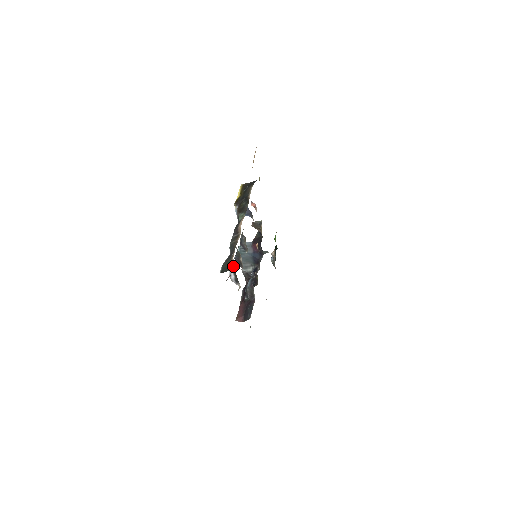
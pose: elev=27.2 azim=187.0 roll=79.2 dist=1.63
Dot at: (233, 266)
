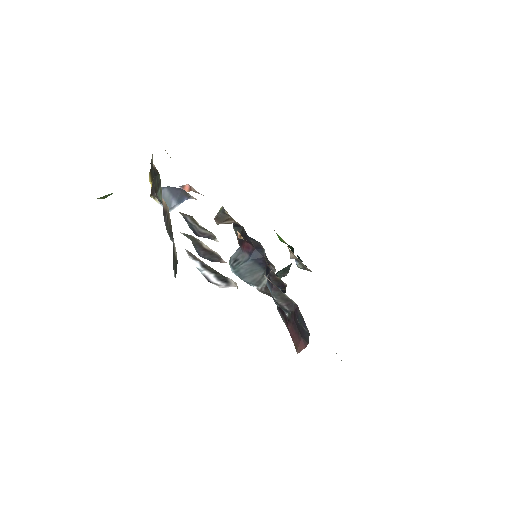
Dot at: (191, 257)
